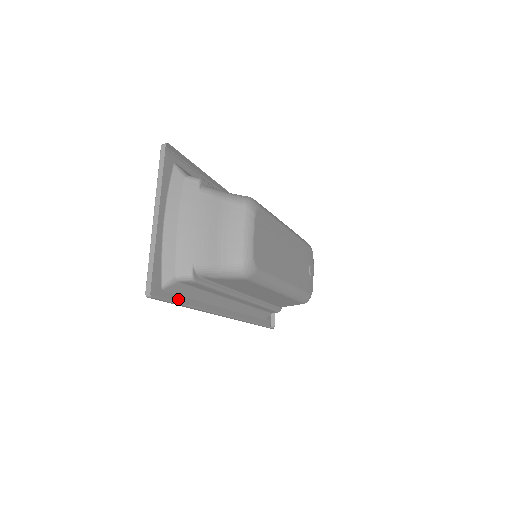
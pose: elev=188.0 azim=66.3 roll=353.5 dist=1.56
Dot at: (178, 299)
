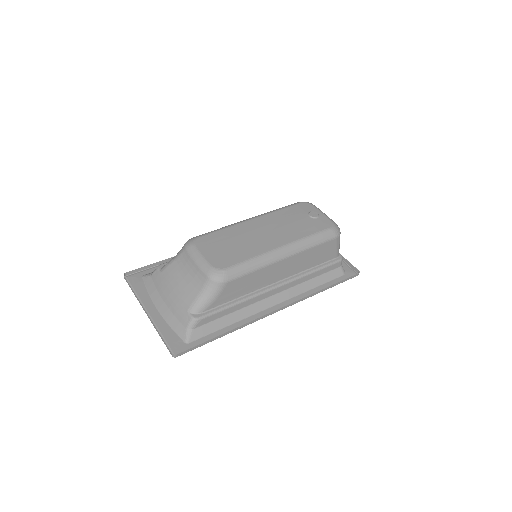
Dot at: (210, 337)
